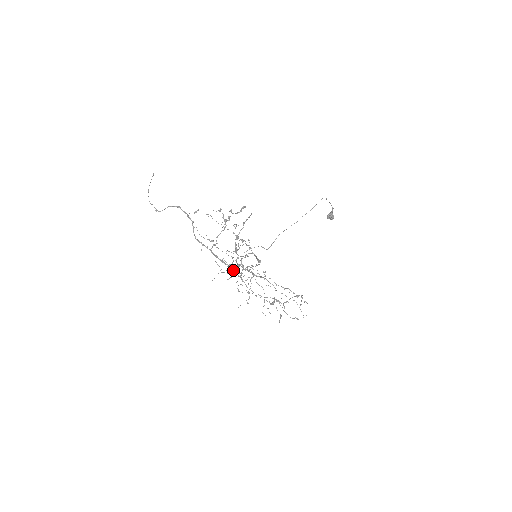
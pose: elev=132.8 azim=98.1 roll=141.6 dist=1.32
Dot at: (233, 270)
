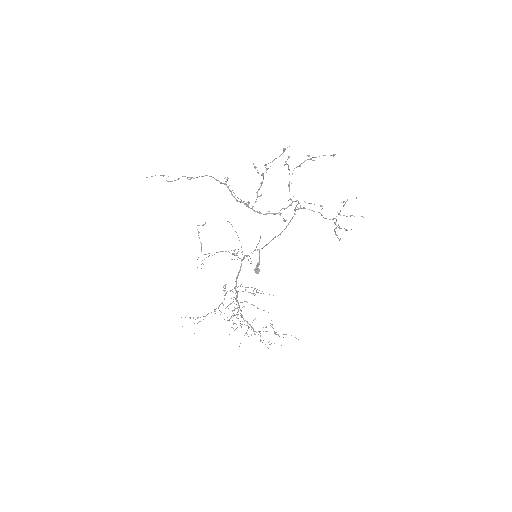
Dot at: (219, 305)
